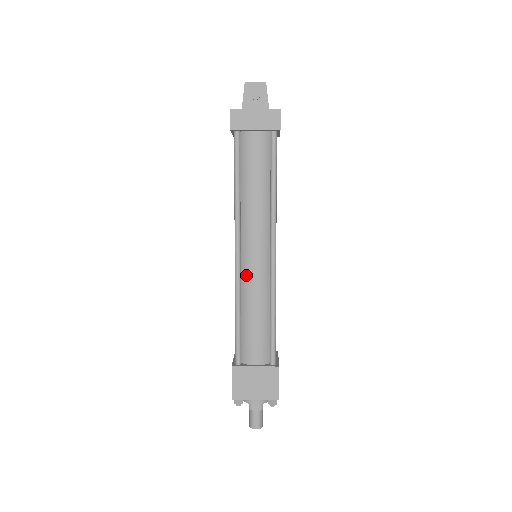
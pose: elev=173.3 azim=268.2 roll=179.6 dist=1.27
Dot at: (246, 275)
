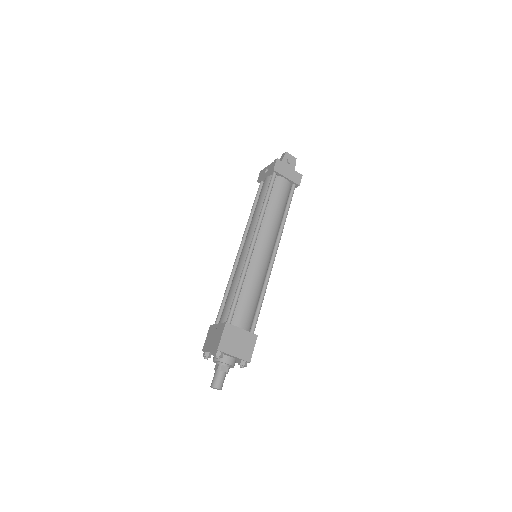
Dot at: (254, 261)
